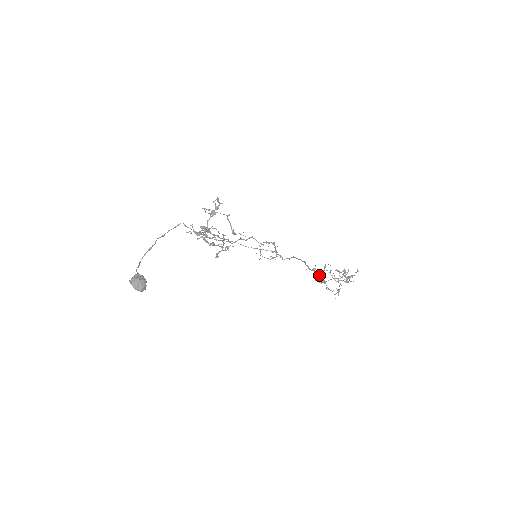
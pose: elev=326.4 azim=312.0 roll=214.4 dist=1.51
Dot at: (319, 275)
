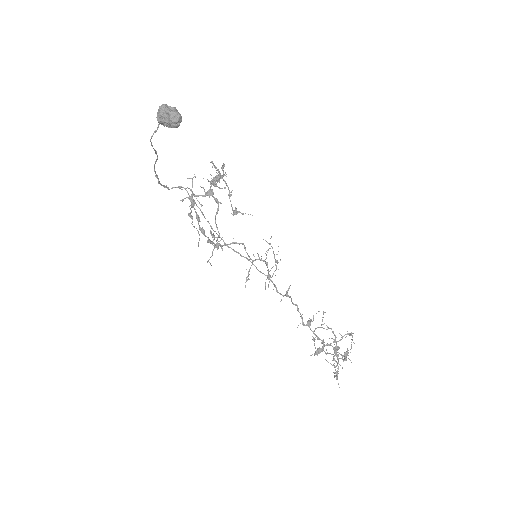
Dot at: (315, 335)
